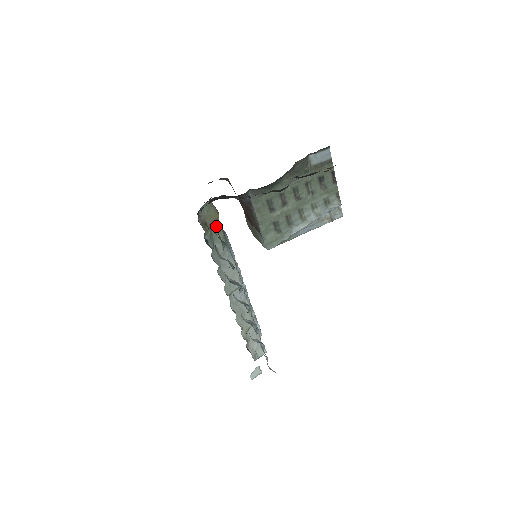
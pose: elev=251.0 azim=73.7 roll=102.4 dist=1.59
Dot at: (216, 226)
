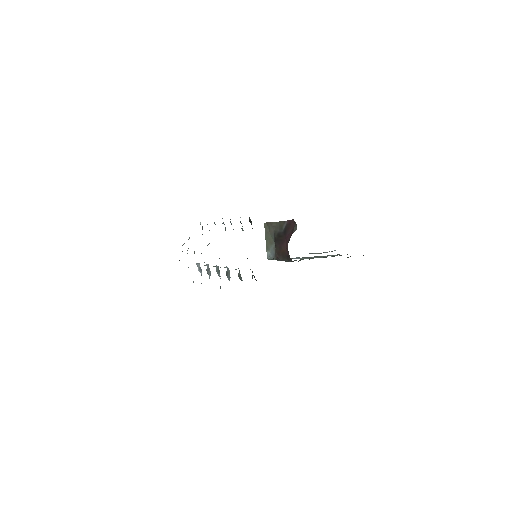
Dot at: occluded
